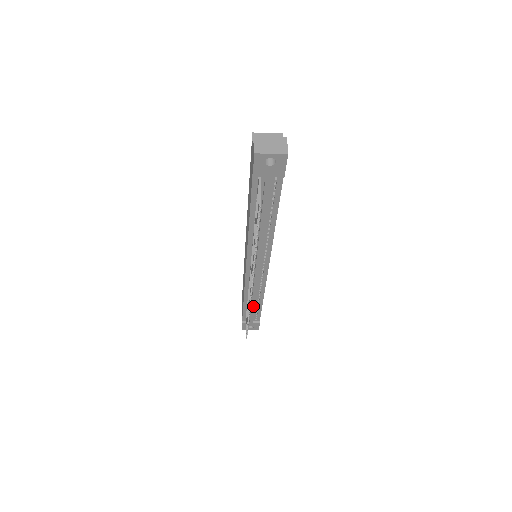
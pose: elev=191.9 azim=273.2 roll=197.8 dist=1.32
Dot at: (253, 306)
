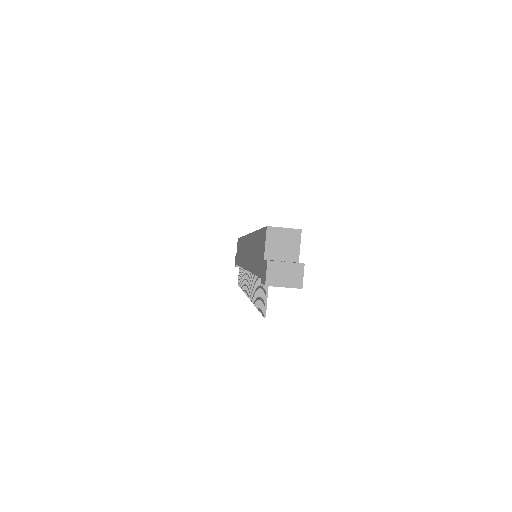
Dot at: occluded
